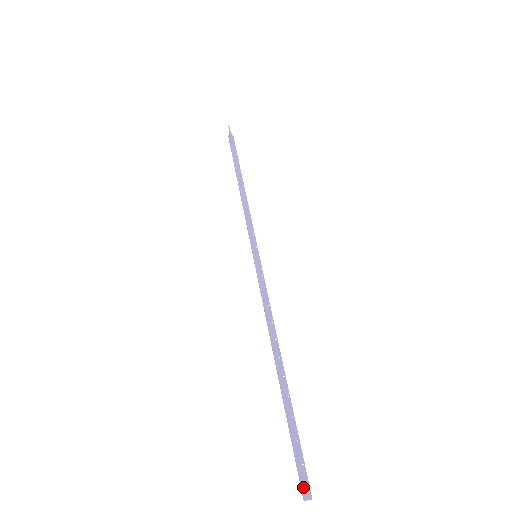
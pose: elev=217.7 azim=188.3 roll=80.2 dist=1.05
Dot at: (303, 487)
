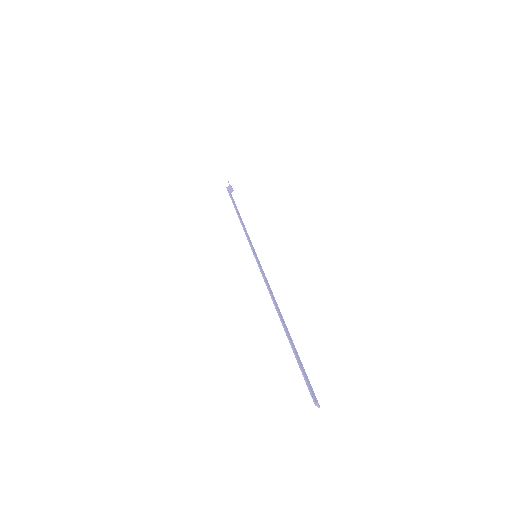
Dot at: (314, 396)
